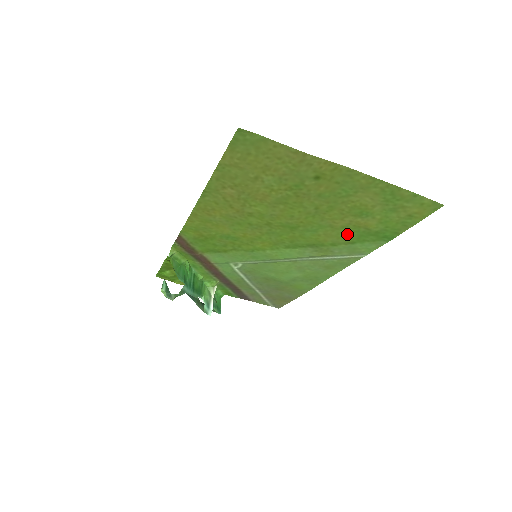
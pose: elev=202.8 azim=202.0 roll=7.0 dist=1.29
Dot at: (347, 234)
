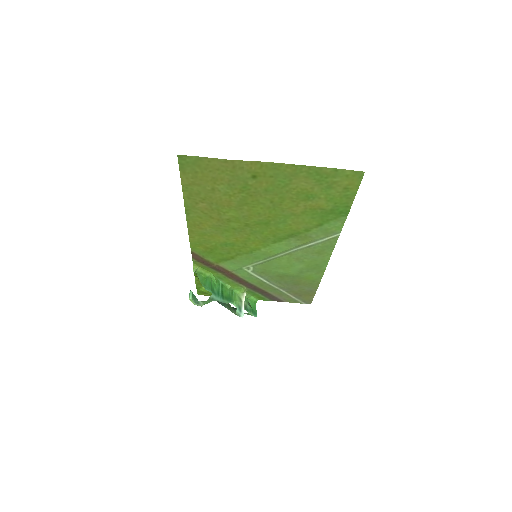
Dot at: (311, 218)
